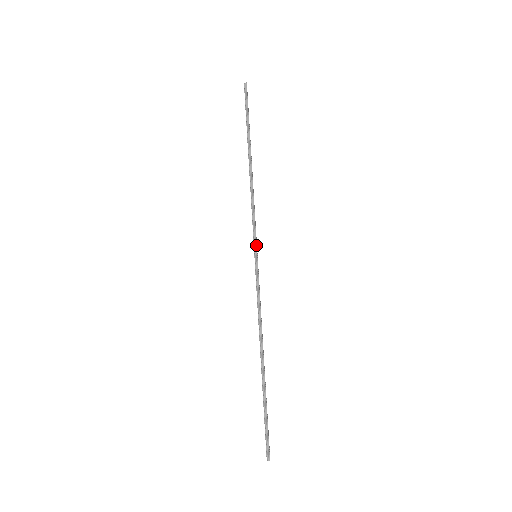
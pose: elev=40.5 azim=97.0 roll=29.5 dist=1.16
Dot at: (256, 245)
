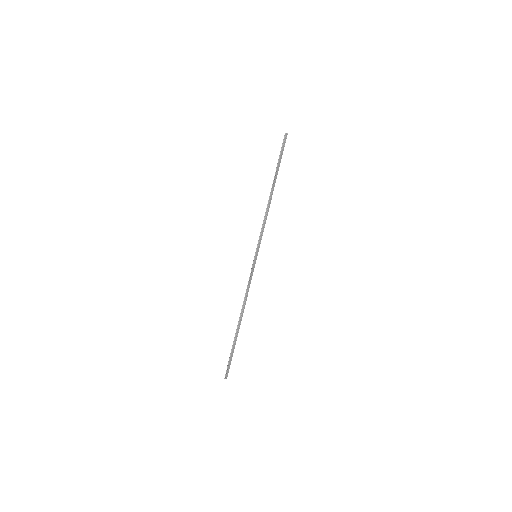
Dot at: (257, 249)
